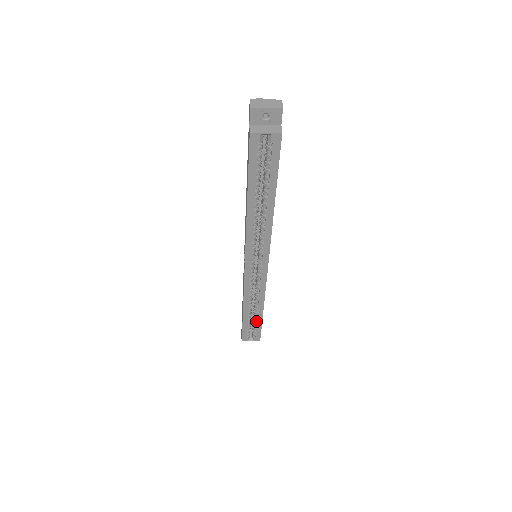
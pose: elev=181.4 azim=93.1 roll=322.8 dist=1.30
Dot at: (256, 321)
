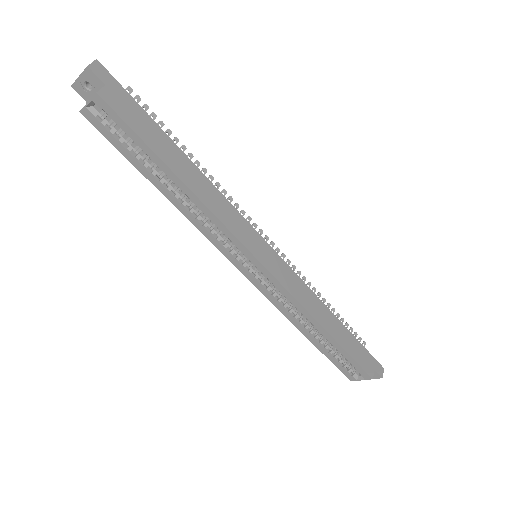
Dot at: (338, 349)
